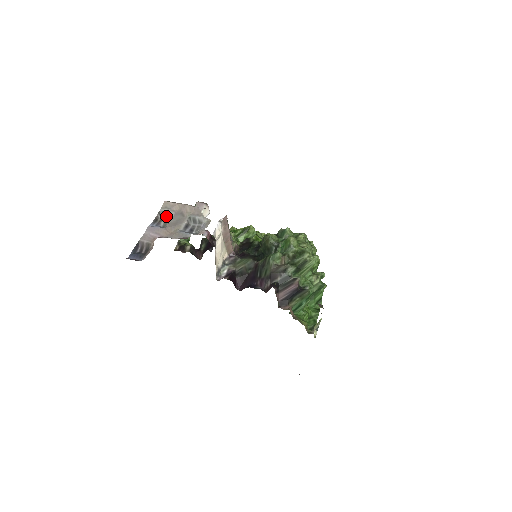
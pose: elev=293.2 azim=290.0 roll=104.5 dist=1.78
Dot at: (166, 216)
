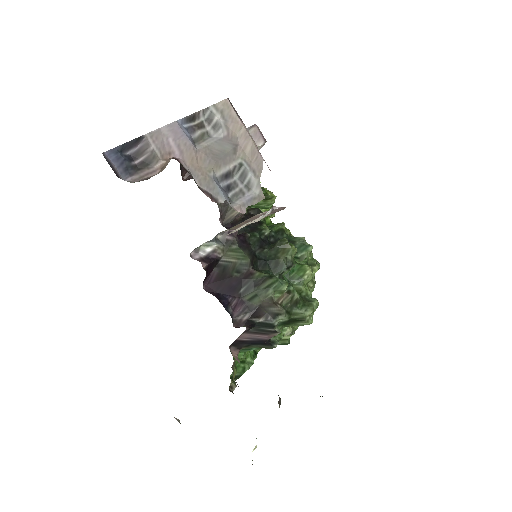
Dot at: (211, 126)
